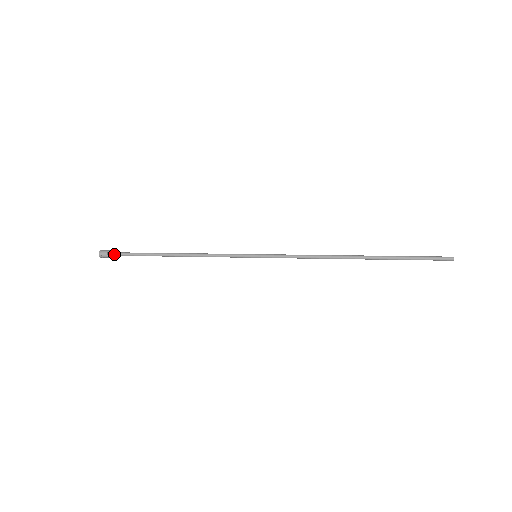
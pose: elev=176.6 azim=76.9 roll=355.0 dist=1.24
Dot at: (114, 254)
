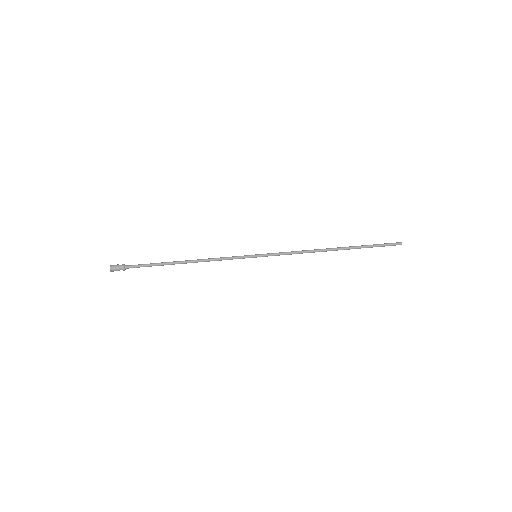
Dot at: (125, 269)
